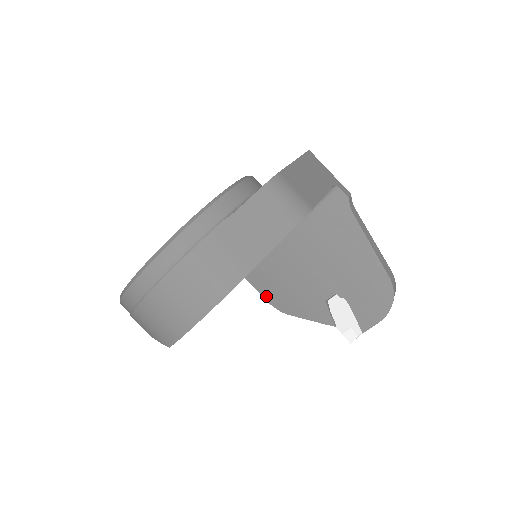
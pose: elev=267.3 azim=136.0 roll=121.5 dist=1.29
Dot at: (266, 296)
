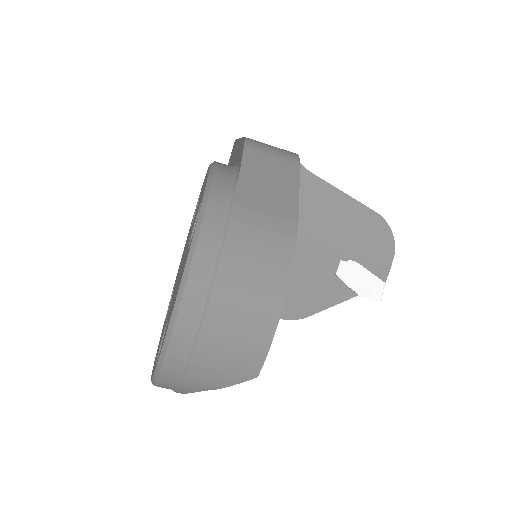
Dot at: occluded
